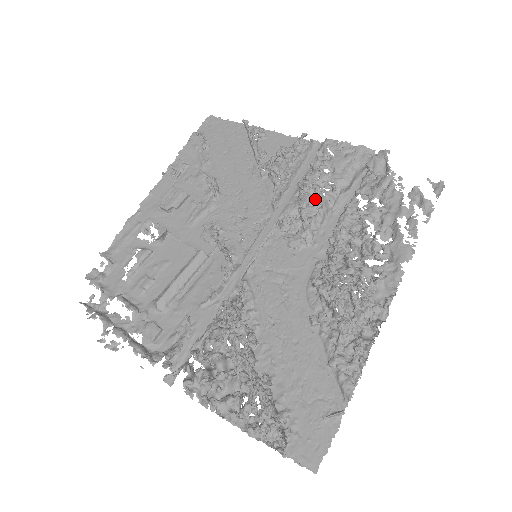
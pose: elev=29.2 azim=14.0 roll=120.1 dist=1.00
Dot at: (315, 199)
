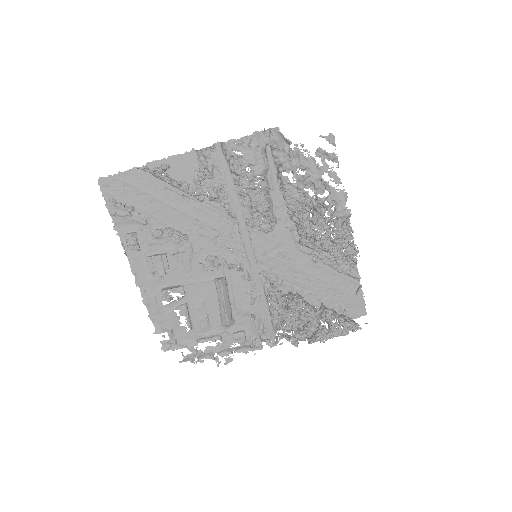
Dot at: (261, 197)
